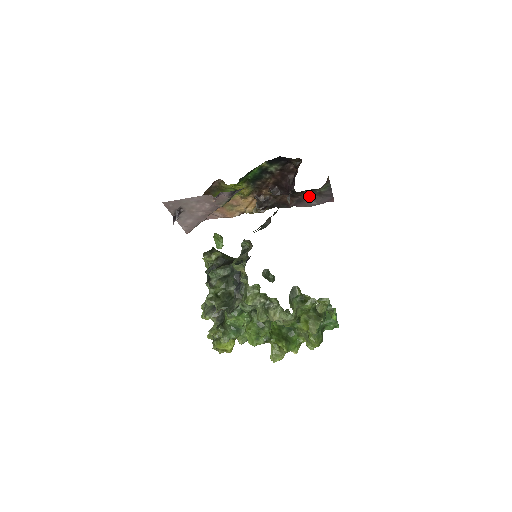
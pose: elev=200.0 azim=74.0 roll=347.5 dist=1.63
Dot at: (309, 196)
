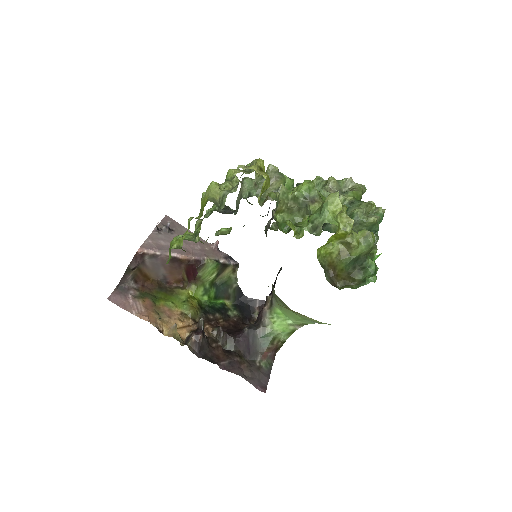
Dot at: (244, 367)
